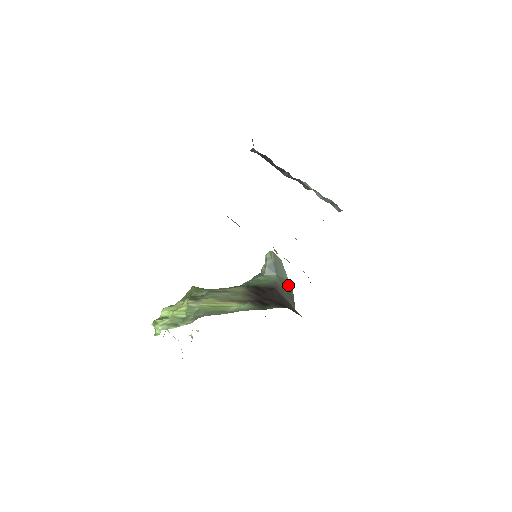
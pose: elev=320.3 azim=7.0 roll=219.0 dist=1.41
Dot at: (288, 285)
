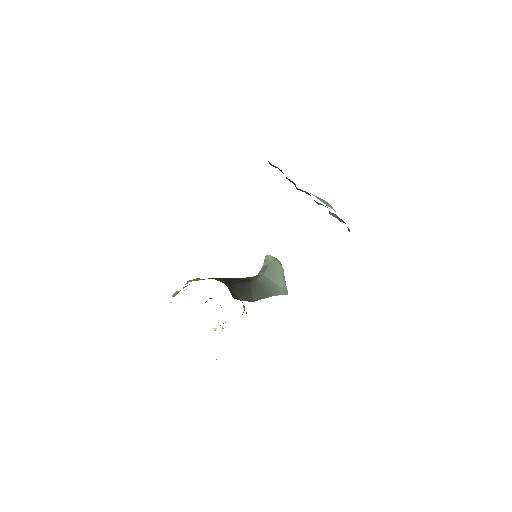
Dot at: (274, 289)
